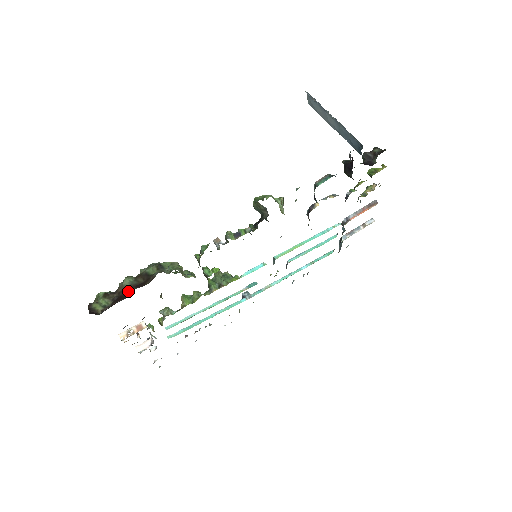
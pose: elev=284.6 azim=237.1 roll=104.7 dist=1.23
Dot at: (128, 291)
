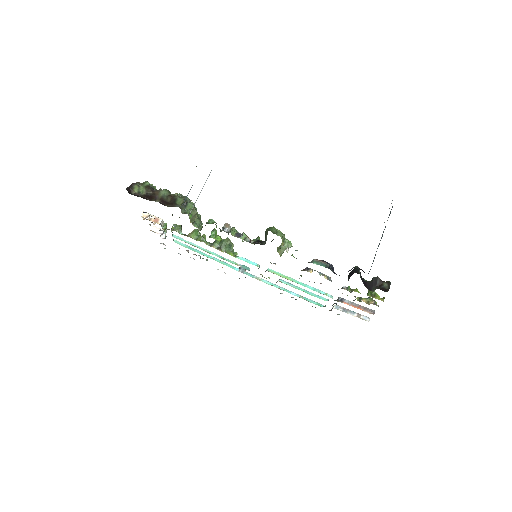
Dot at: (157, 198)
